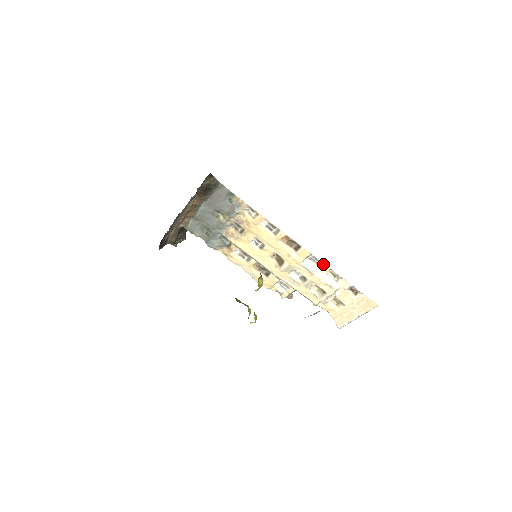
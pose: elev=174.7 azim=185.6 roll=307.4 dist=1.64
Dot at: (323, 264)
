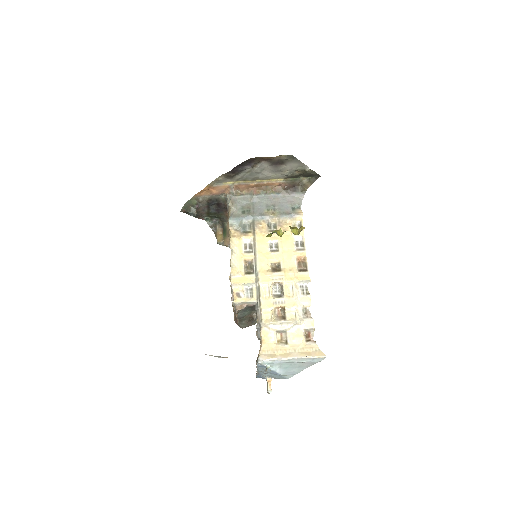
Dot at: (309, 296)
